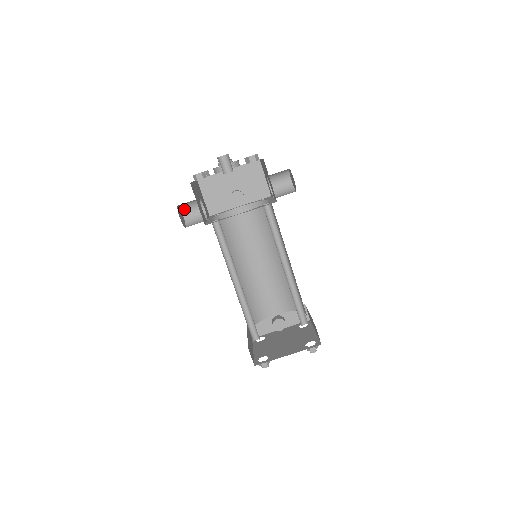
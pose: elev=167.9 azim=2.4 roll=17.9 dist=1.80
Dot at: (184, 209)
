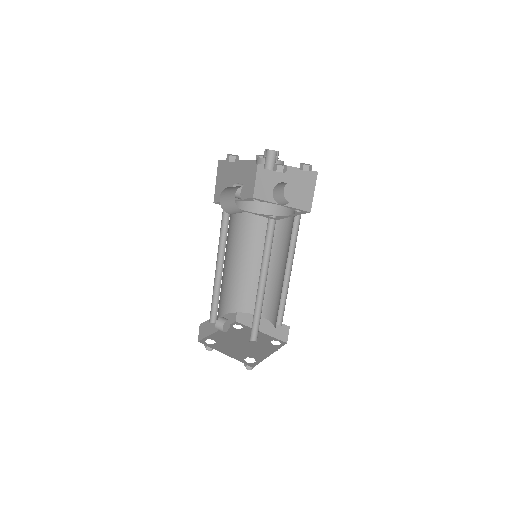
Dot at: (224, 191)
